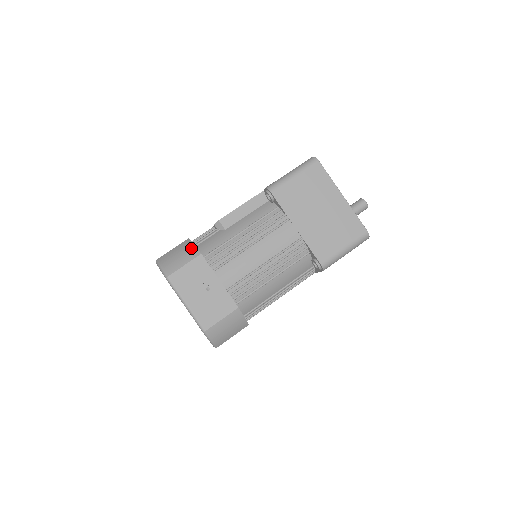
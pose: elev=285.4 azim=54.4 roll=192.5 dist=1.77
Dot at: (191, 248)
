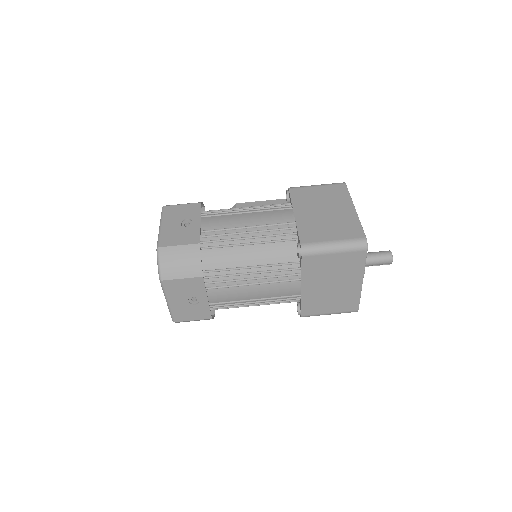
Dot at: occluded
